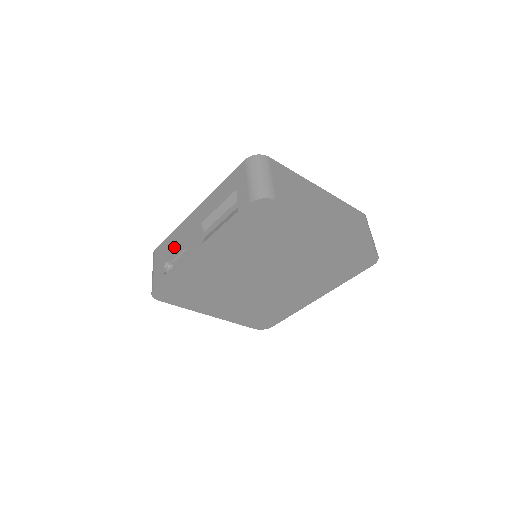
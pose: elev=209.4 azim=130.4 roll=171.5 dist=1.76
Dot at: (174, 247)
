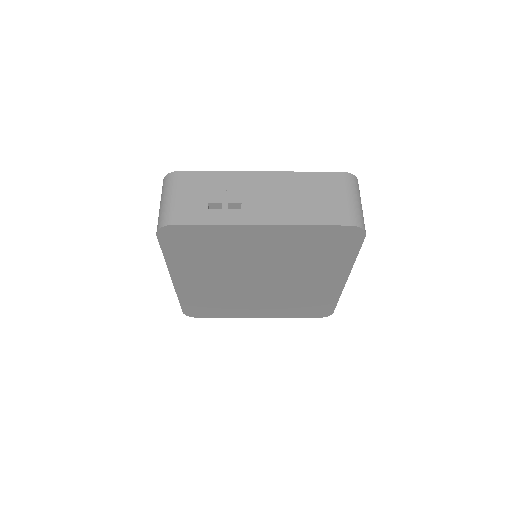
Dot at: occluded
